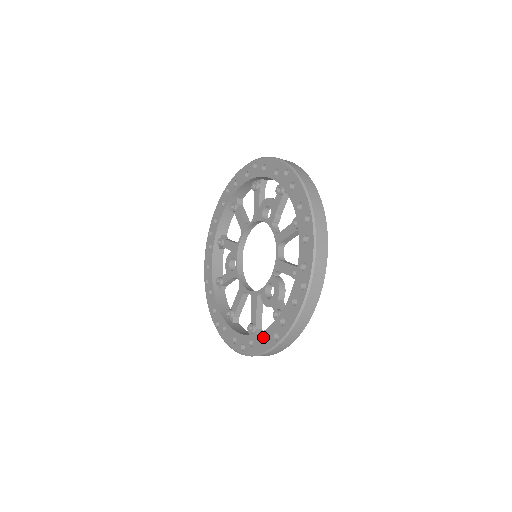
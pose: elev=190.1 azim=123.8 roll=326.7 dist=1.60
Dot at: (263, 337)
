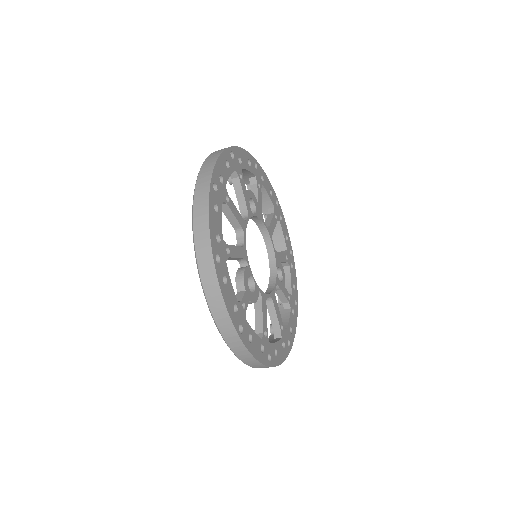
Dot at: occluded
